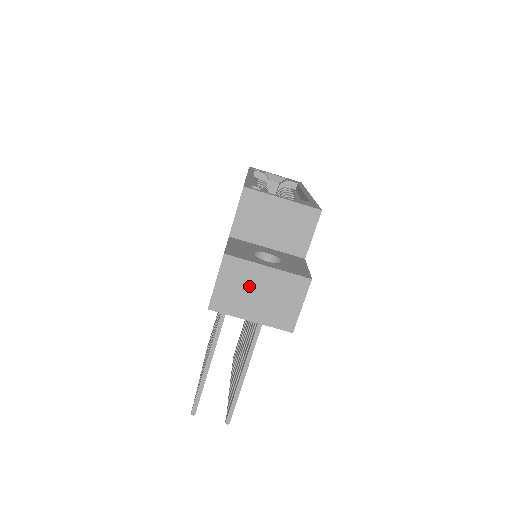
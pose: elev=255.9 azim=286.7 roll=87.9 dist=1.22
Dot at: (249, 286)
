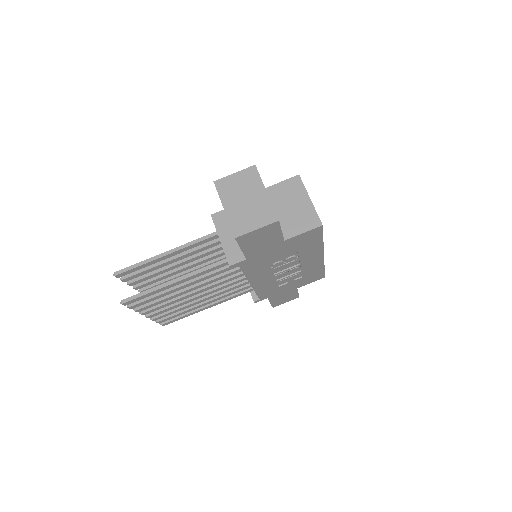
Dot at: (246, 191)
